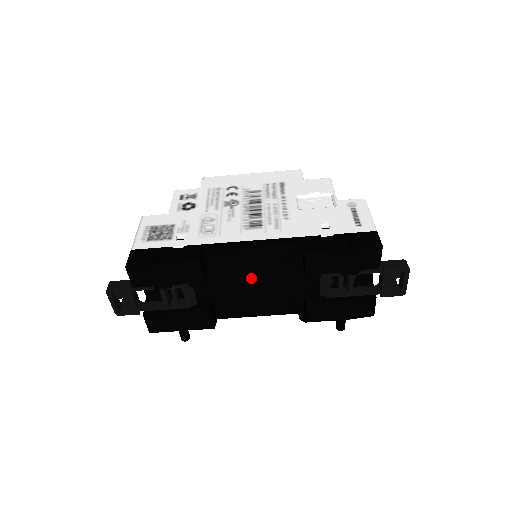
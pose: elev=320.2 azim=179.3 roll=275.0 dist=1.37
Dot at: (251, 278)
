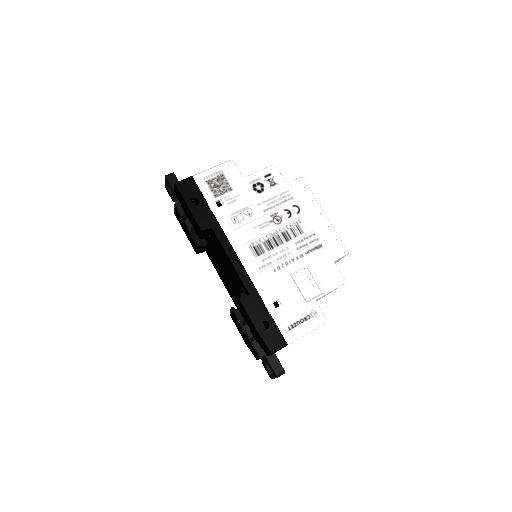
Dot at: (225, 266)
